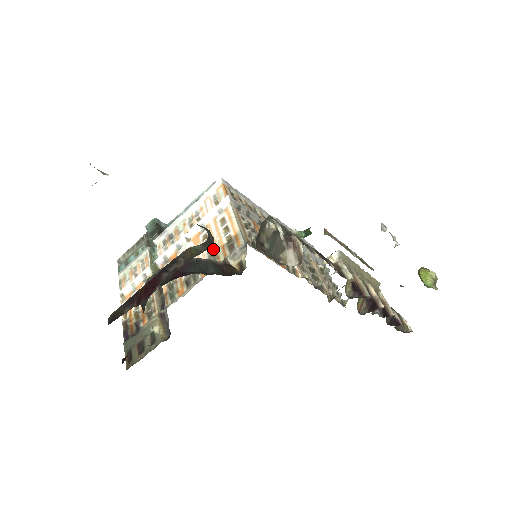
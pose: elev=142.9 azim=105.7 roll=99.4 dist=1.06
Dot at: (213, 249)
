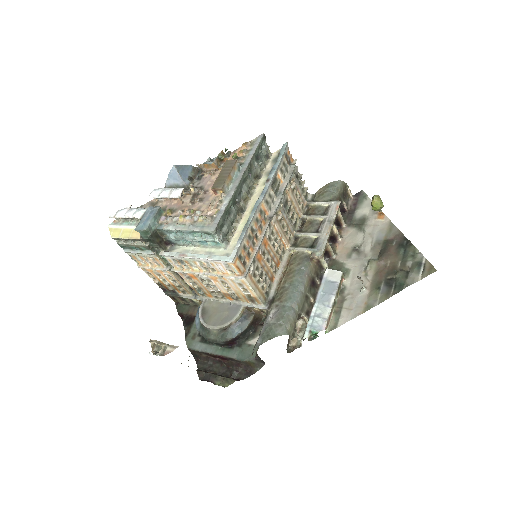
Dot at: (235, 293)
